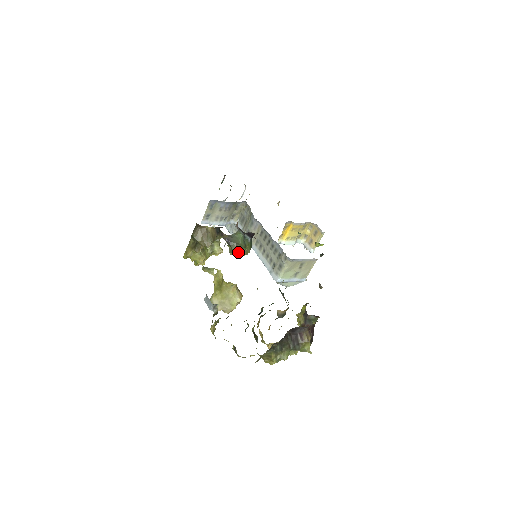
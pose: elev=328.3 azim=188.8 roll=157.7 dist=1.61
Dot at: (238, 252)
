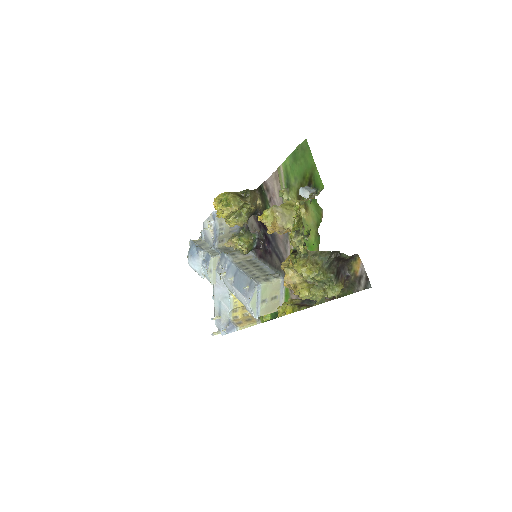
Dot at: (248, 240)
